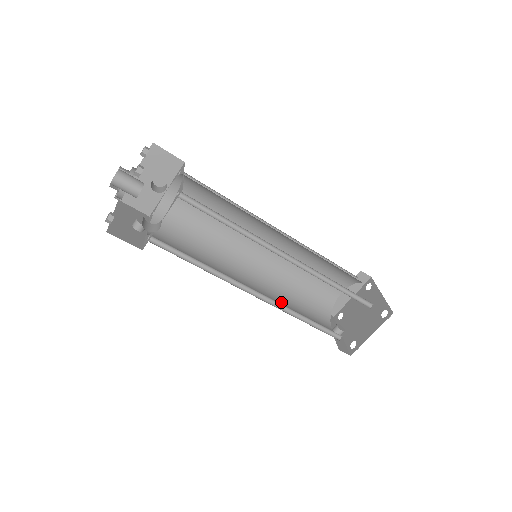
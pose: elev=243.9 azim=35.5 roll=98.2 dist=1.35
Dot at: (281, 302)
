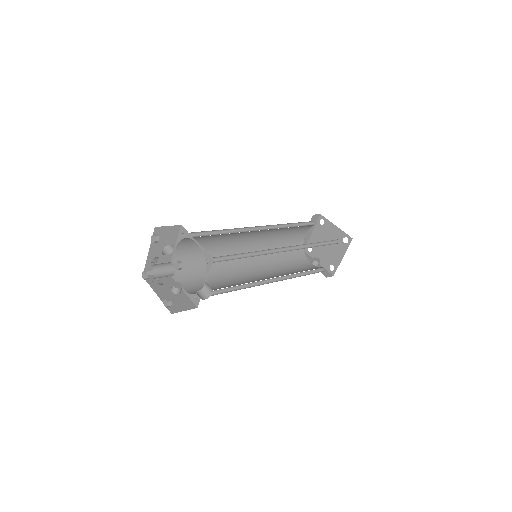
Dot at: (278, 270)
